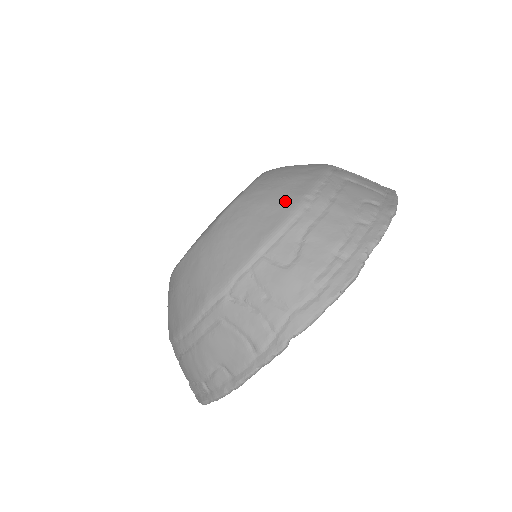
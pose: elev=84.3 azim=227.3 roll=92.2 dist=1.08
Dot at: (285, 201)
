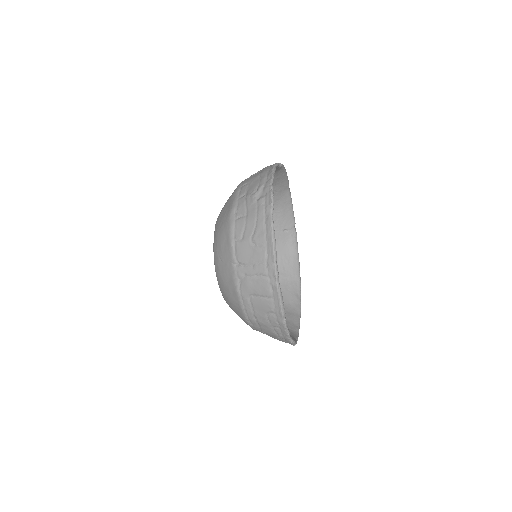
Dot at: (242, 319)
